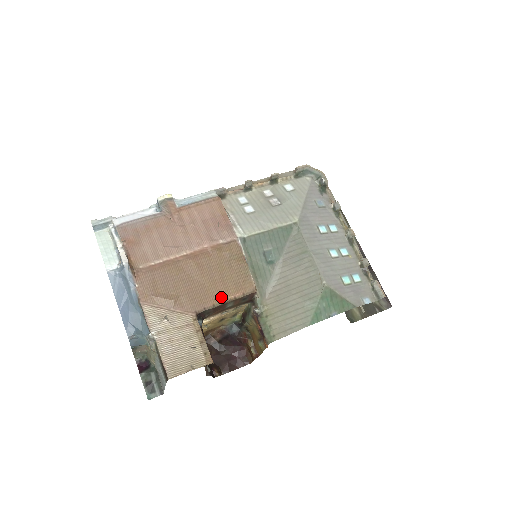
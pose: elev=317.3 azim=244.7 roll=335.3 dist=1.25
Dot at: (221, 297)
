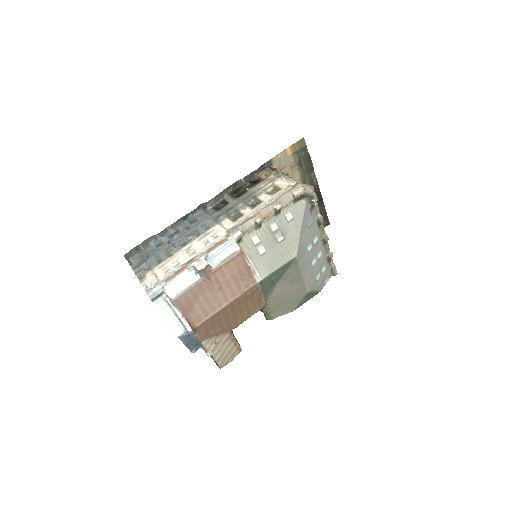
Dot at: (246, 318)
